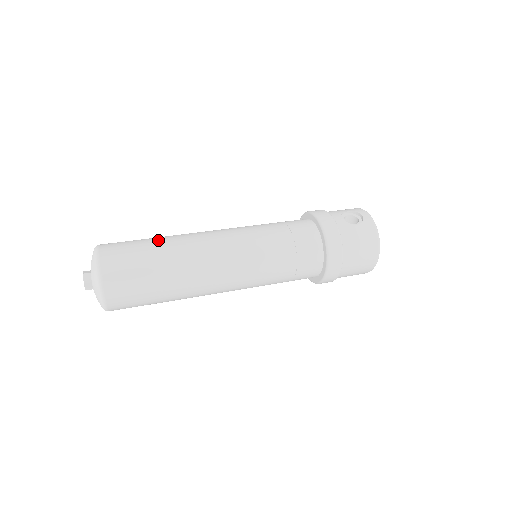
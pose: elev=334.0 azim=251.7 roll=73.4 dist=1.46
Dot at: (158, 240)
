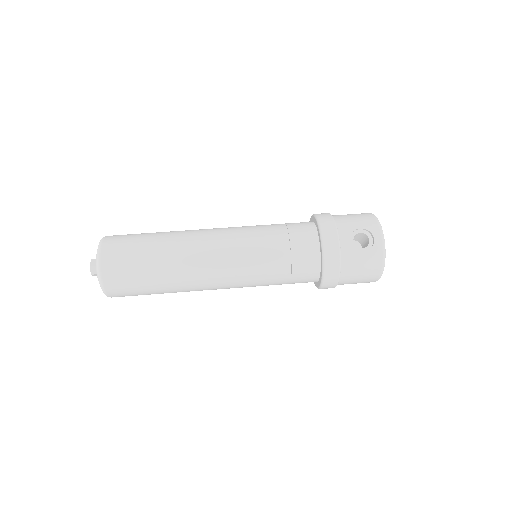
Dot at: (156, 247)
